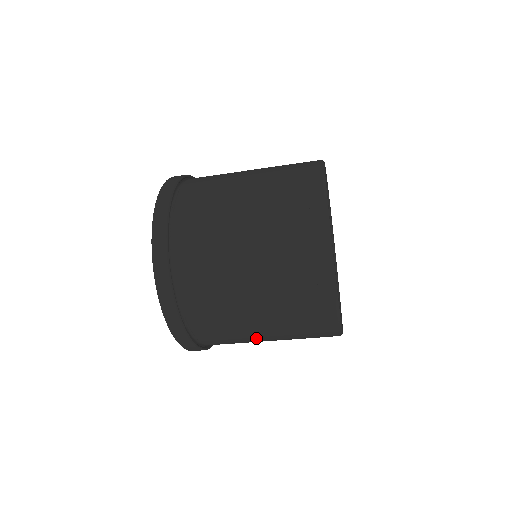
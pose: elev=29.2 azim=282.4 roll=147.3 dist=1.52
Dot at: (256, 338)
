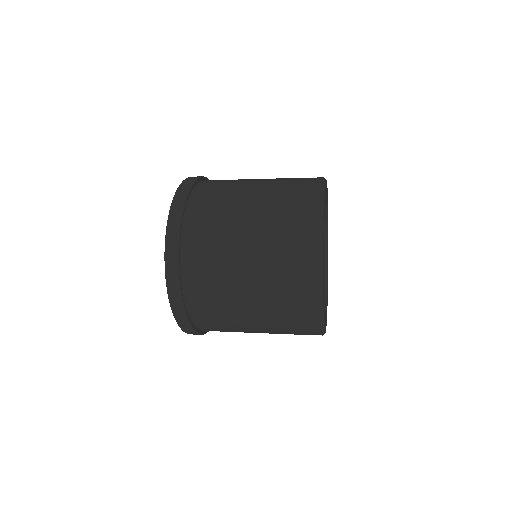
Dot at: (246, 324)
